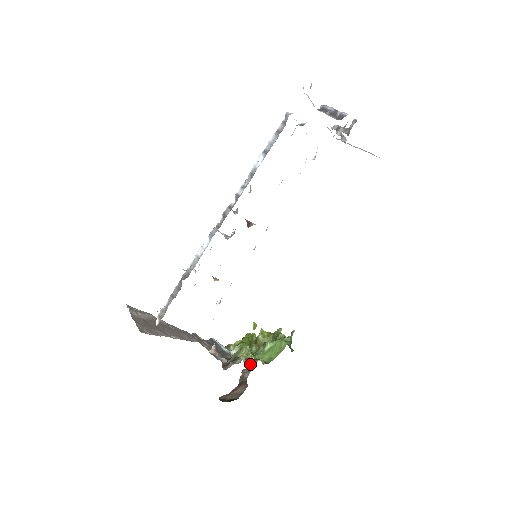
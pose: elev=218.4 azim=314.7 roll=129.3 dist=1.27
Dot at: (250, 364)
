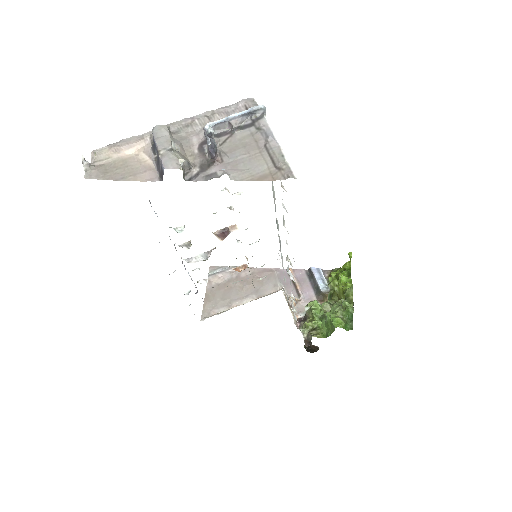
Dot at: (308, 336)
